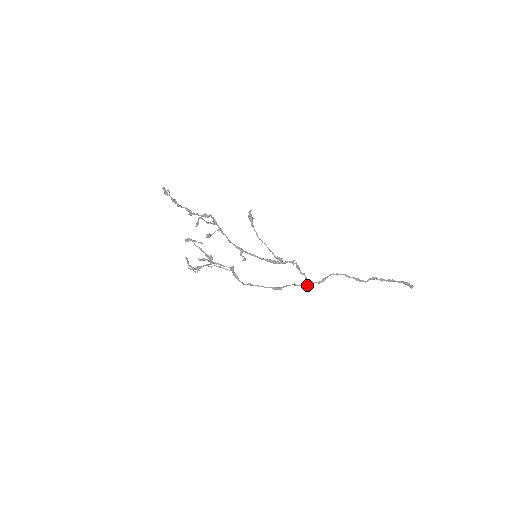
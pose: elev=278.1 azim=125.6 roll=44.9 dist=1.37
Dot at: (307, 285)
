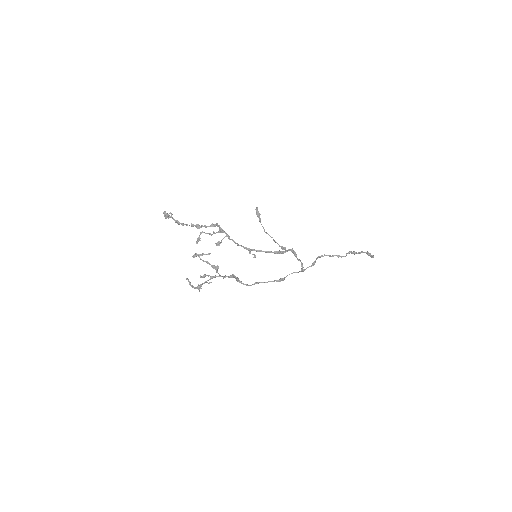
Dot at: (303, 271)
